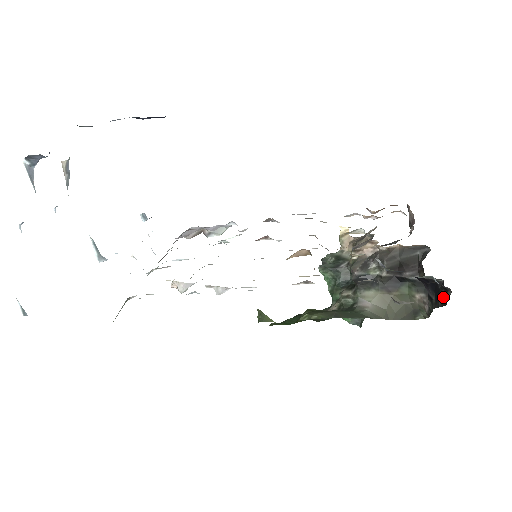
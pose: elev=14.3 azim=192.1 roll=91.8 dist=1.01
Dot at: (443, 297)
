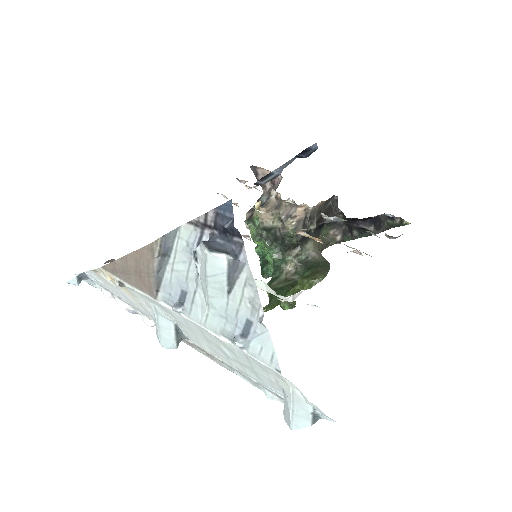
Dot at: (389, 224)
